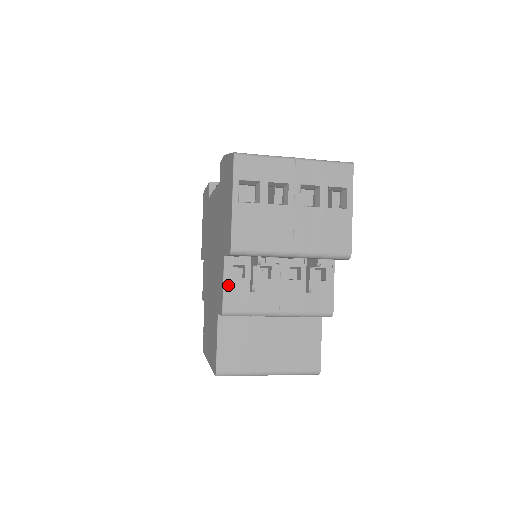
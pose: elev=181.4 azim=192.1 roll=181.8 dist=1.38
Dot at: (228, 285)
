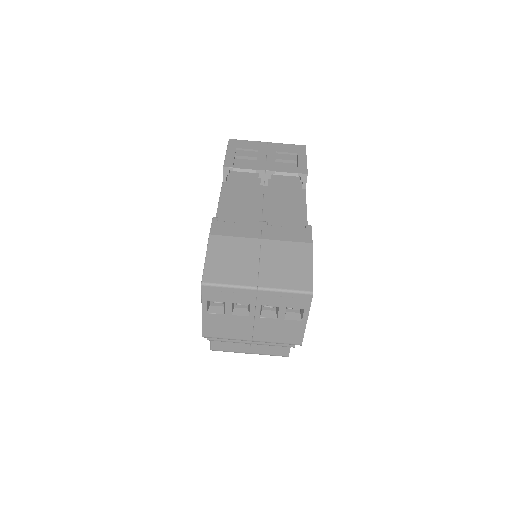
Dot at: occluded
